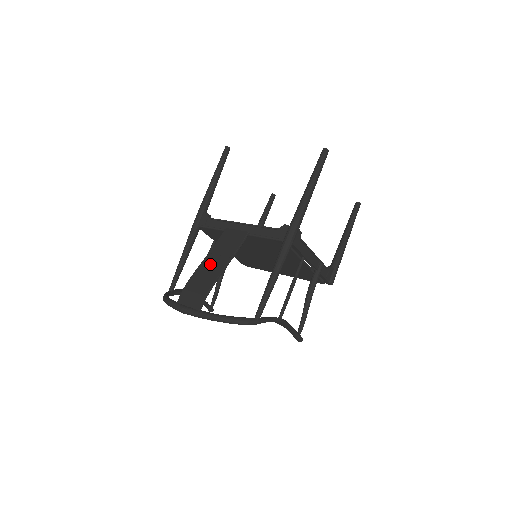
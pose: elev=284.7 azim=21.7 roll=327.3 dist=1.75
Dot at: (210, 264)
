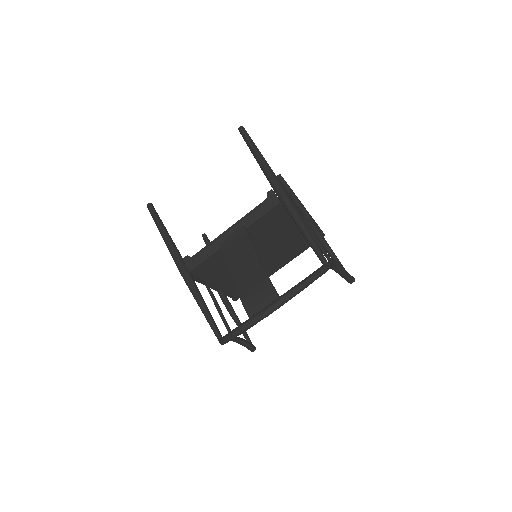
Dot at: (242, 269)
